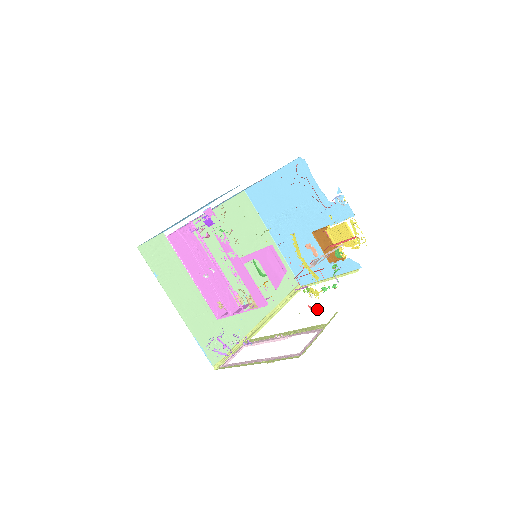
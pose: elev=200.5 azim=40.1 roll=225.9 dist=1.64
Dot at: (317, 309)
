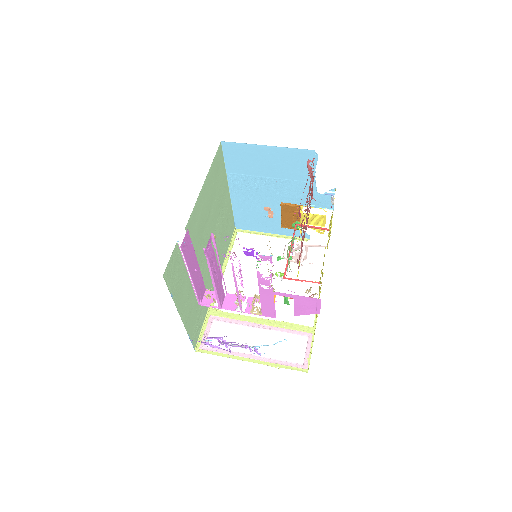
Dot at: occluded
